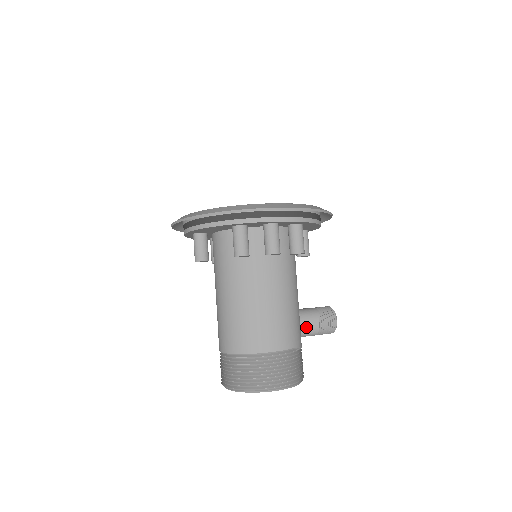
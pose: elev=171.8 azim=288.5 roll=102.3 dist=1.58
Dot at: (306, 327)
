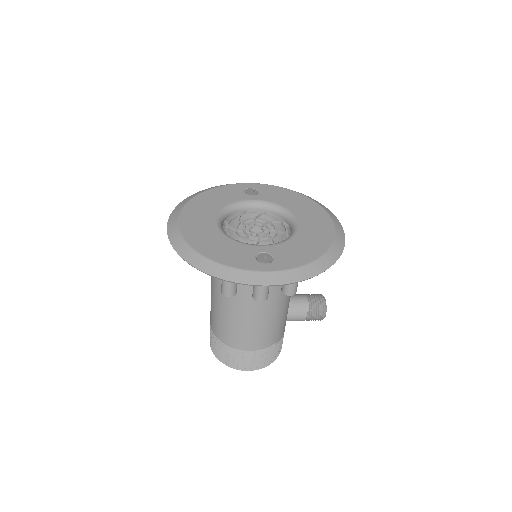
Dot at: (292, 319)
